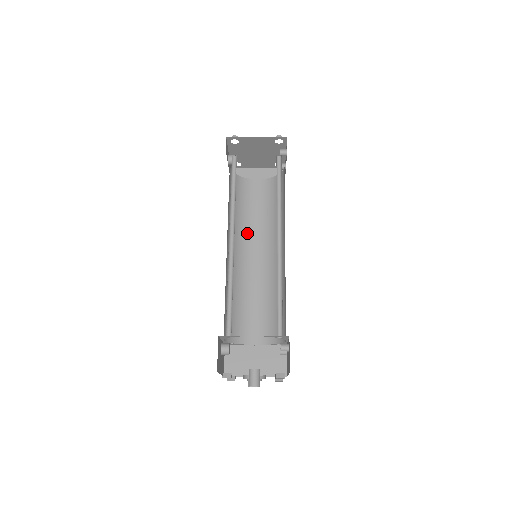
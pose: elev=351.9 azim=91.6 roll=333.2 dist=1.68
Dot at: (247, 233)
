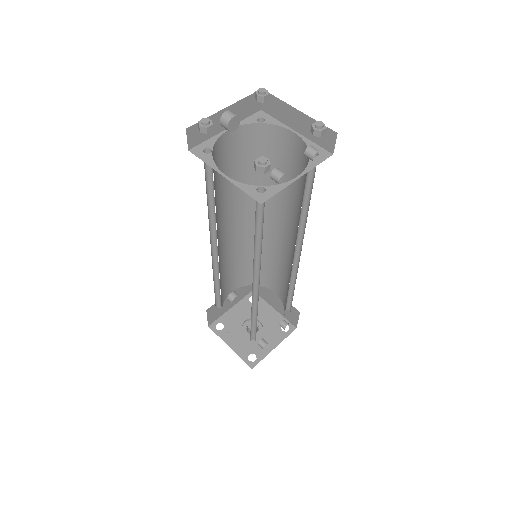
Dot at: (273, 200)
